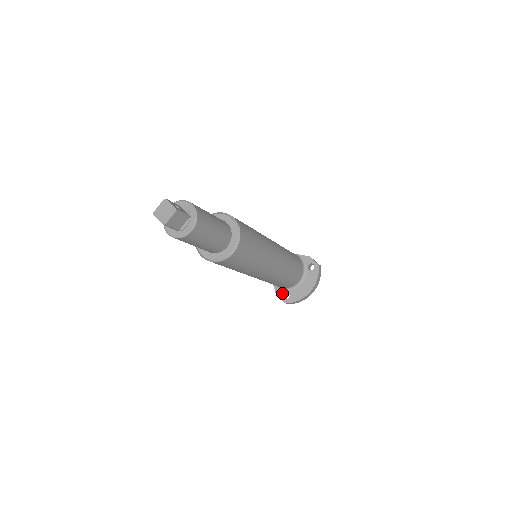
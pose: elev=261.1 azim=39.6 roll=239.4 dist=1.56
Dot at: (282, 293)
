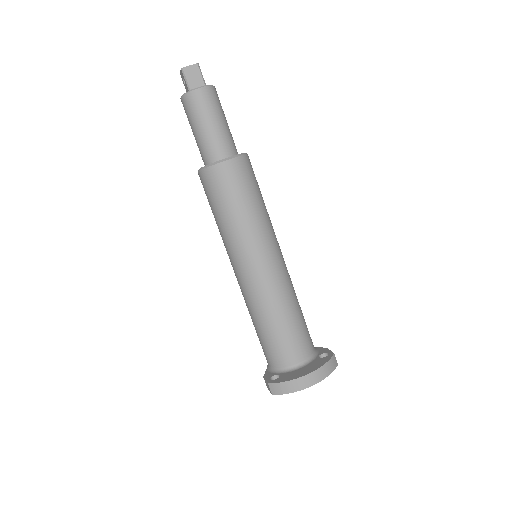
Dot at: (271, 375)
